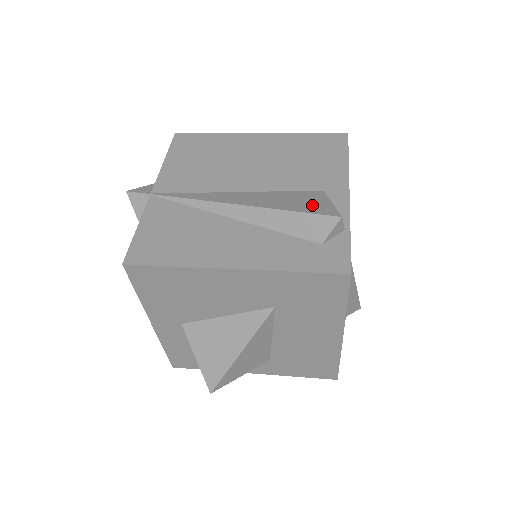
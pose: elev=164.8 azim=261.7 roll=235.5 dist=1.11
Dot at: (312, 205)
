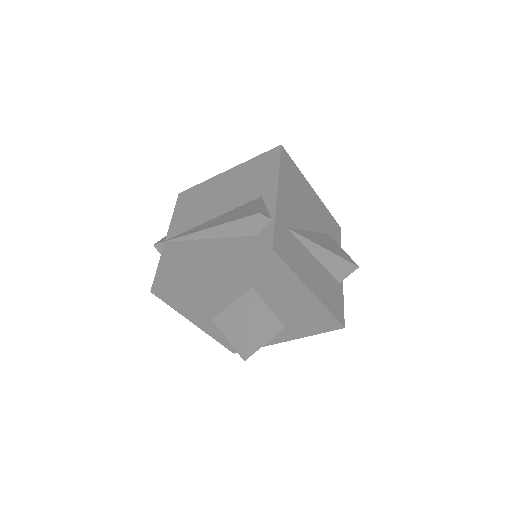
Dot at: (247, 211)
